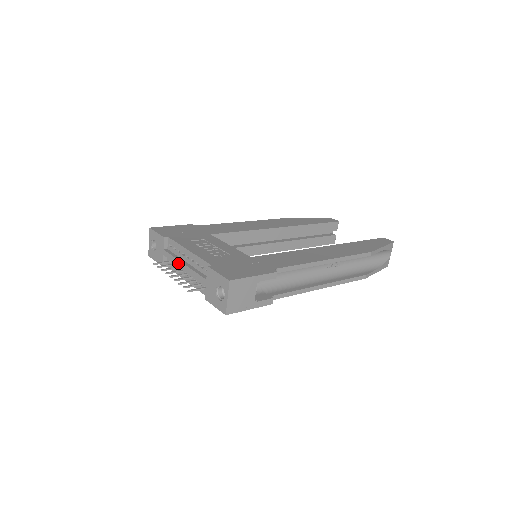
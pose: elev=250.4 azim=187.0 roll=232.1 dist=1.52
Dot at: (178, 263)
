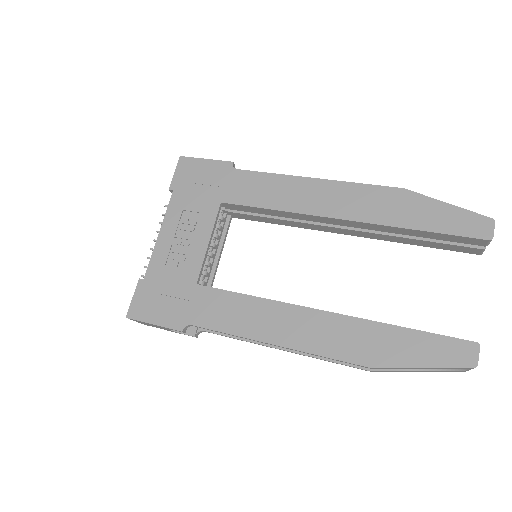
Dot at: occluded
